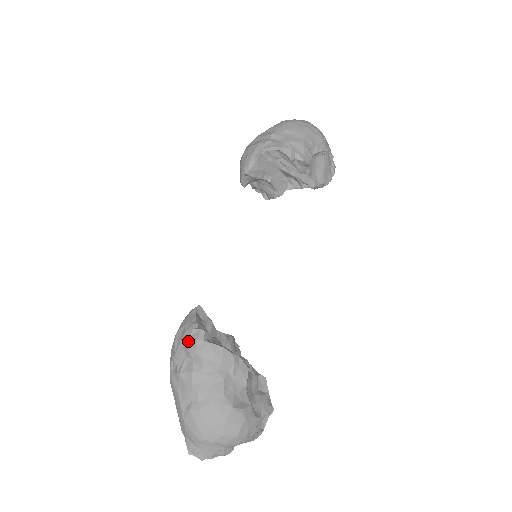
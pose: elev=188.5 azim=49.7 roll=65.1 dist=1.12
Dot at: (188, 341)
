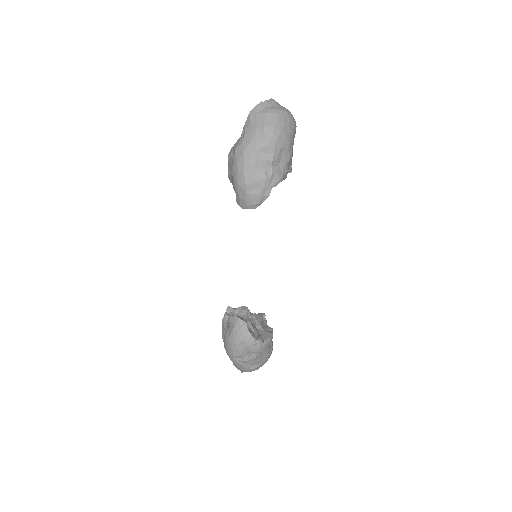
Dot at: (253, 350)
